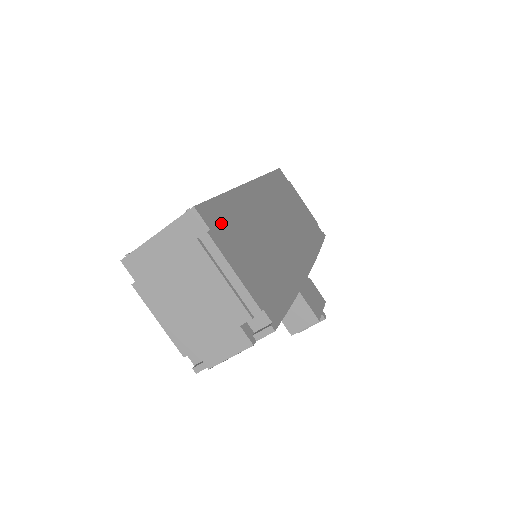
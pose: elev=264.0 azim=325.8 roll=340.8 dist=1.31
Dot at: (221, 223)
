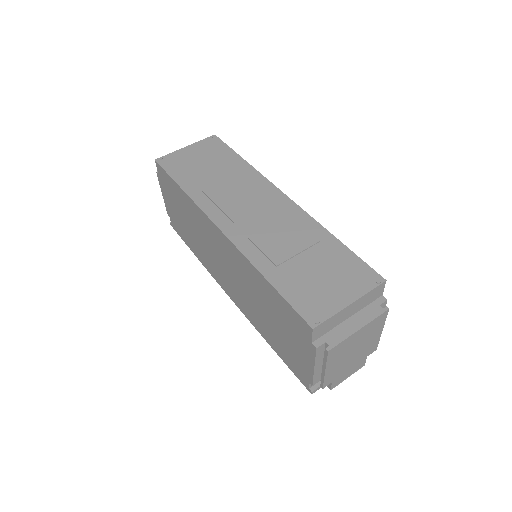
Dot at: occluded
